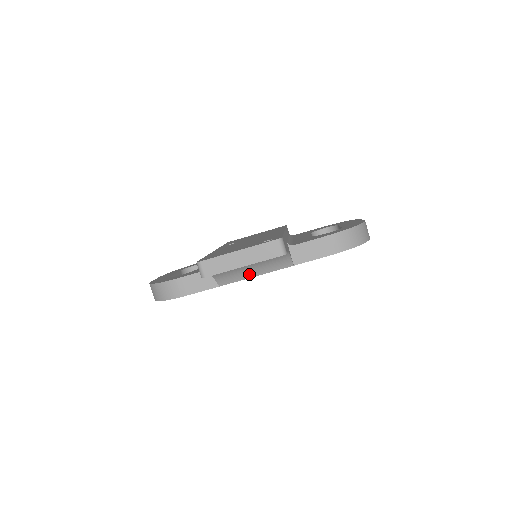
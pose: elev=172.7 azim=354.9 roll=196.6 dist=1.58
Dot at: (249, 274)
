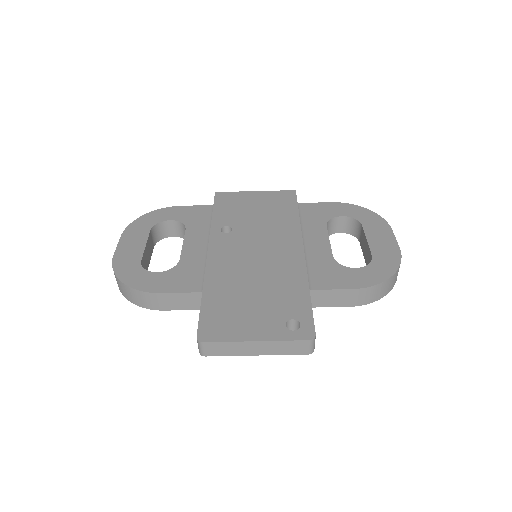
Dot at: occluded
